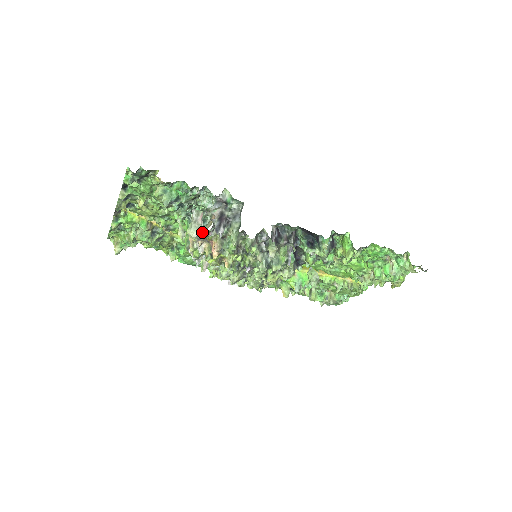
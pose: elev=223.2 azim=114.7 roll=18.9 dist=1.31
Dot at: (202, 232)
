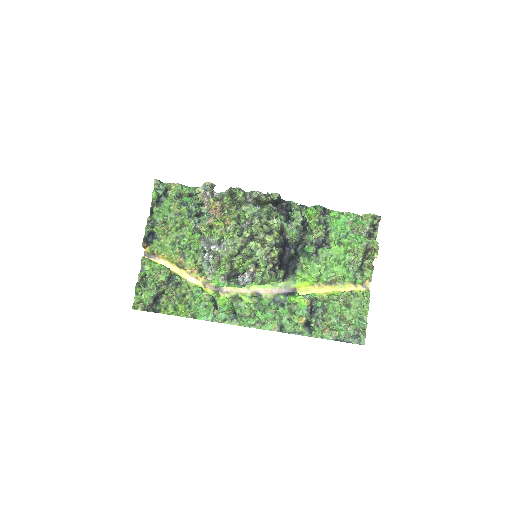
Dot at: (205, 186)
